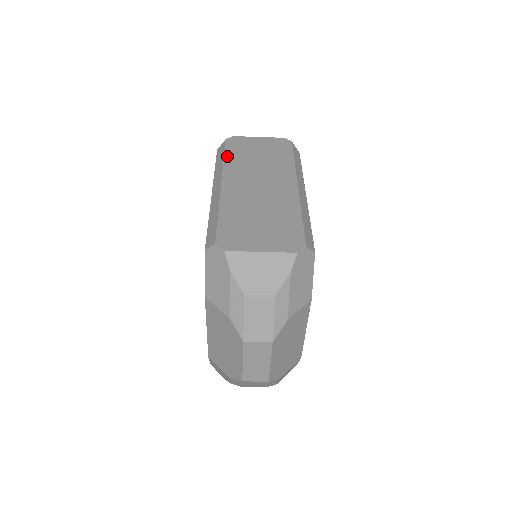
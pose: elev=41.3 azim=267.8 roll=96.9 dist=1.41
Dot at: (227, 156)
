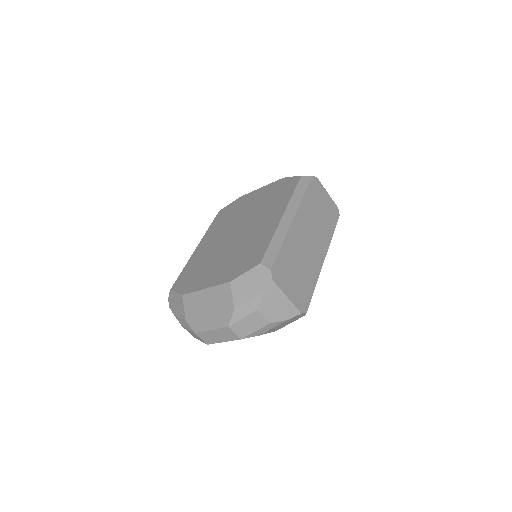
Dot at: (307, 194)
